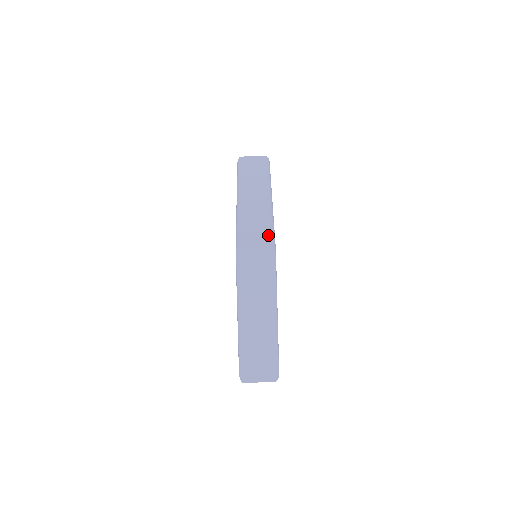
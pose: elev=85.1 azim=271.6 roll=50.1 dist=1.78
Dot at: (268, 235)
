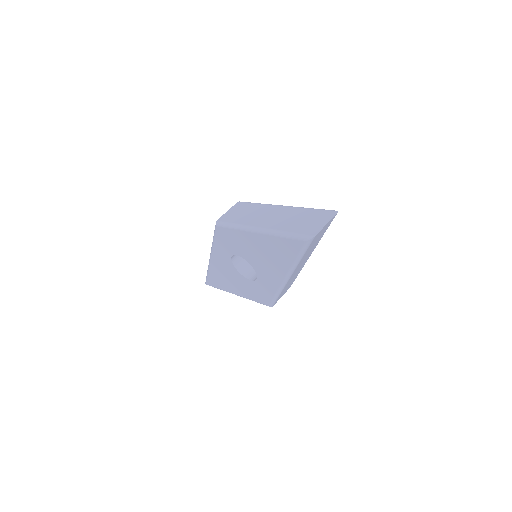
Dot at: occluded
